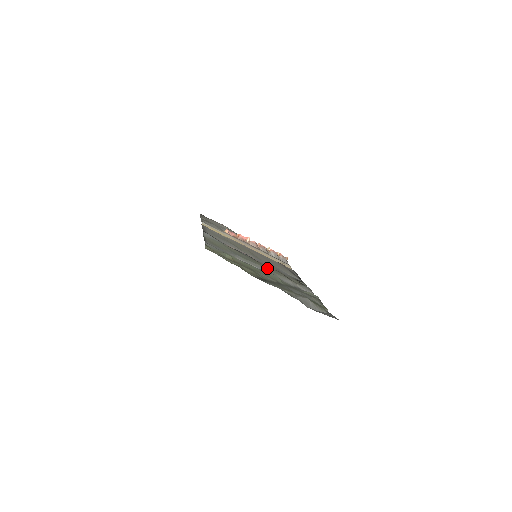
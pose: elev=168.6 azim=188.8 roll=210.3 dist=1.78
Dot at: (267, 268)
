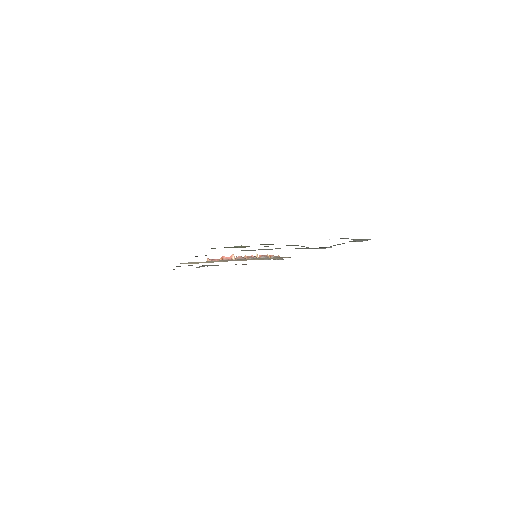
Dot at: occluded
